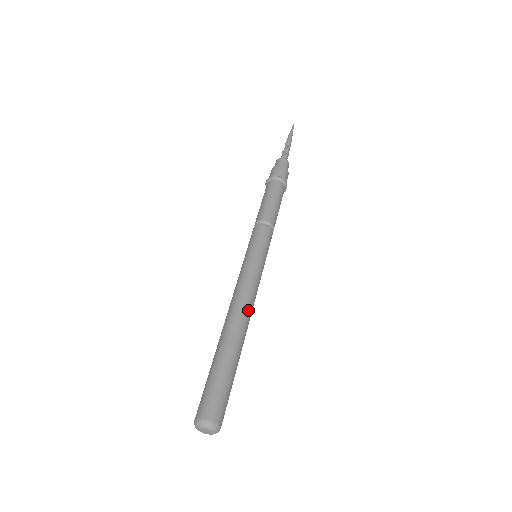
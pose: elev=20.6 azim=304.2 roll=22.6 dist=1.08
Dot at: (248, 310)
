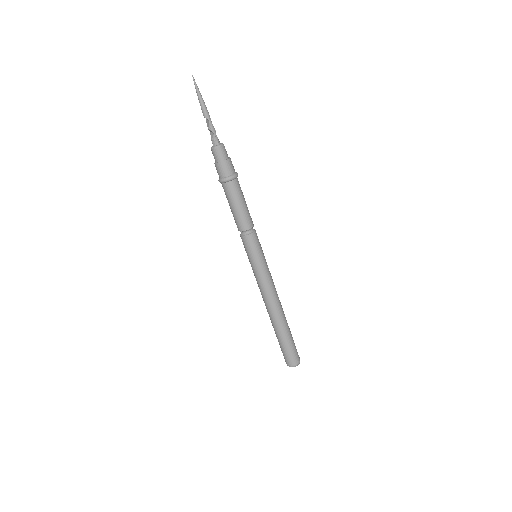
Dot at: (276, 302)
